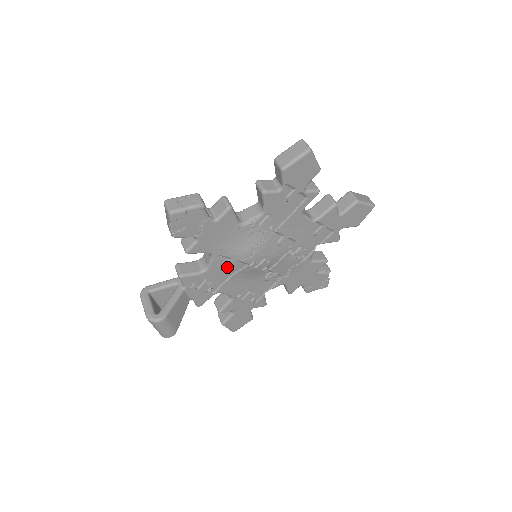
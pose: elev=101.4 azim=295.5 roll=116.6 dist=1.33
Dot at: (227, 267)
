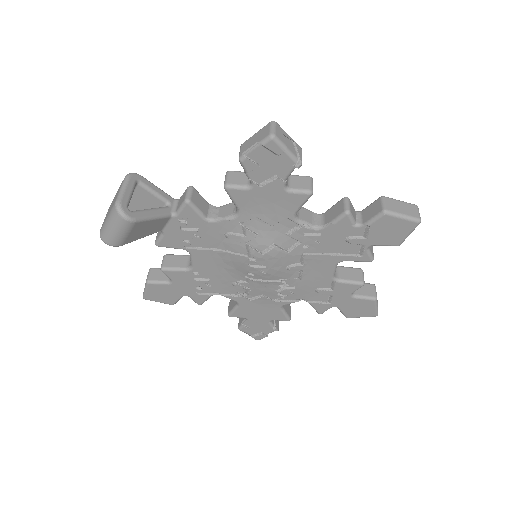
Dot at: (231, 239)
